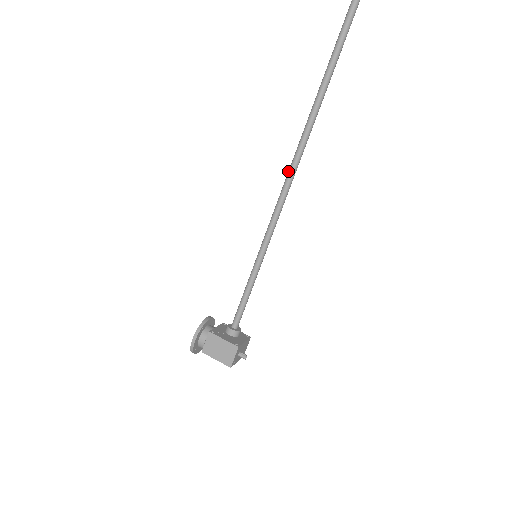
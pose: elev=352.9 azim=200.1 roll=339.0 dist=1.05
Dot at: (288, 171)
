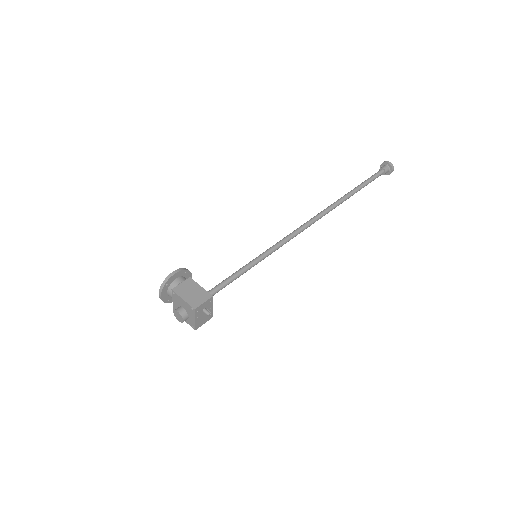
Dot at: (304, 223)
